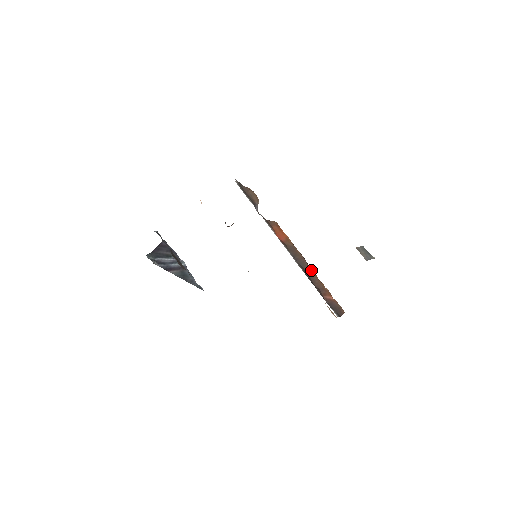
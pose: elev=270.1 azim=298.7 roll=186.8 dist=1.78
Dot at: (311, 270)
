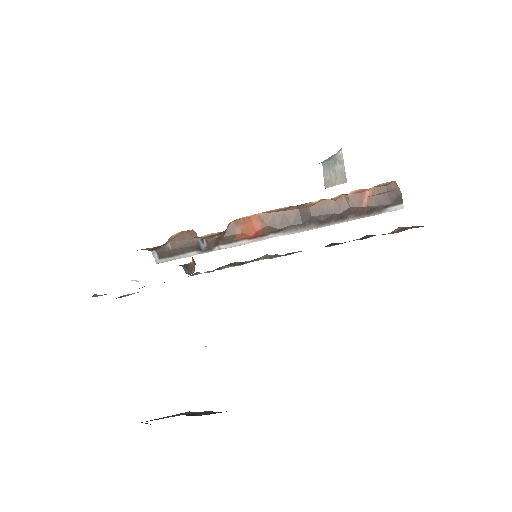
Dot at: (317, 205)
